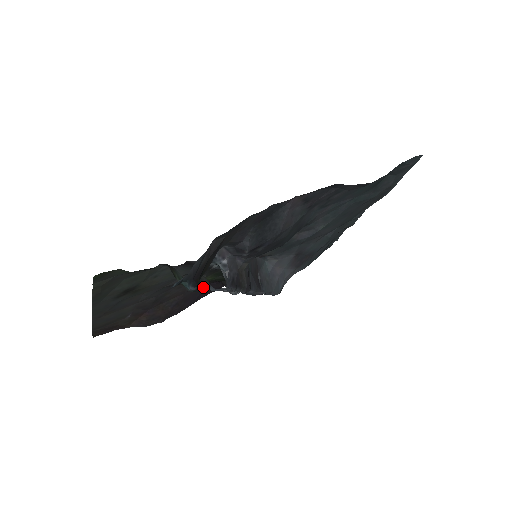
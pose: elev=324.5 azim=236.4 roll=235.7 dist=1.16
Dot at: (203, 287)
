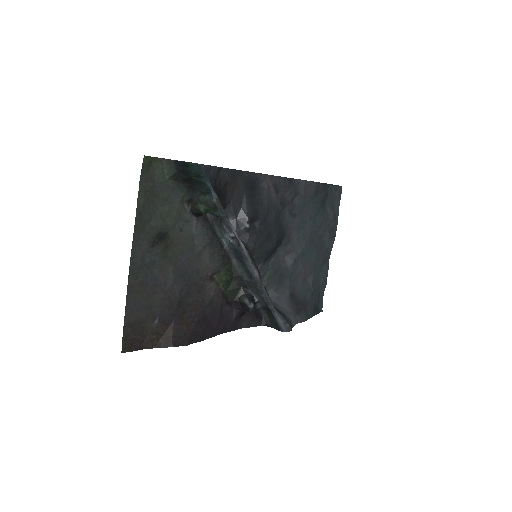
Dot at: (222, 208)
